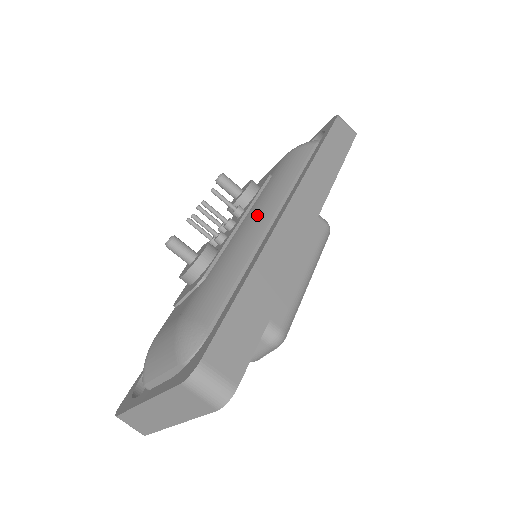
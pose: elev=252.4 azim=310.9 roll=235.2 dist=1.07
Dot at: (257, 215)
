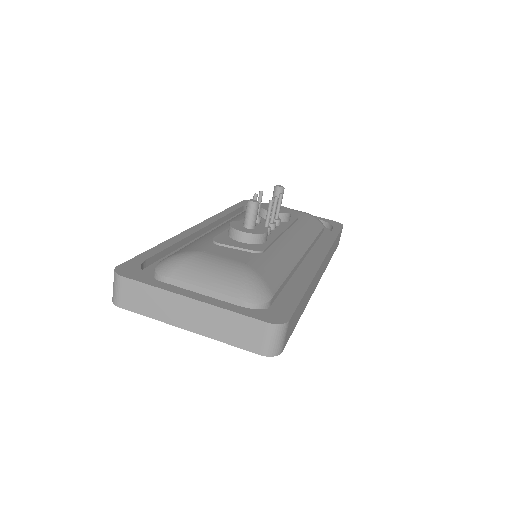
Dot at: (296, 241)
